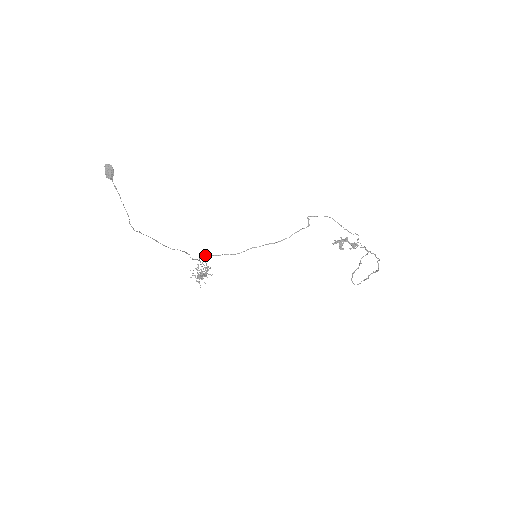
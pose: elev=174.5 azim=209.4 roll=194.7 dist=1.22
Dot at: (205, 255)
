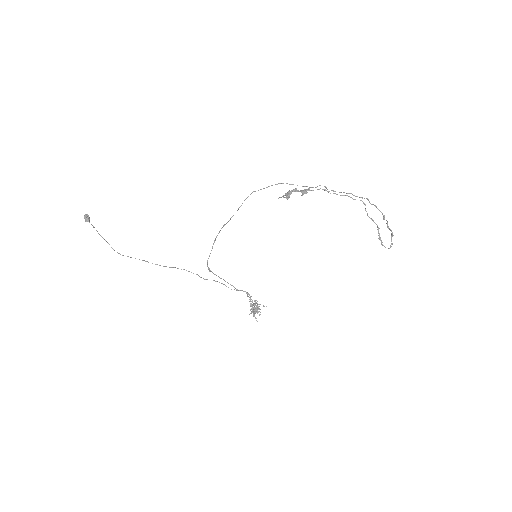
Dot at: (209, 270)
